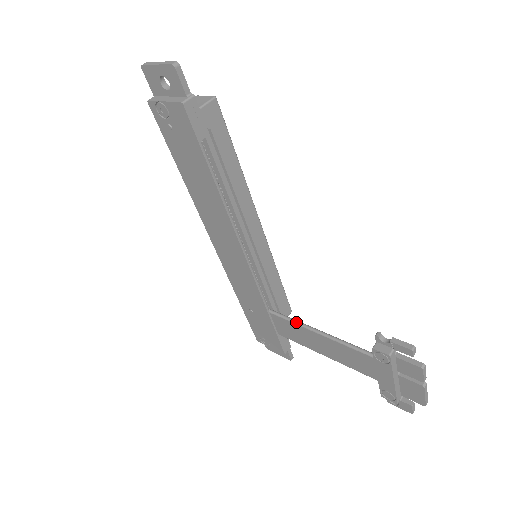
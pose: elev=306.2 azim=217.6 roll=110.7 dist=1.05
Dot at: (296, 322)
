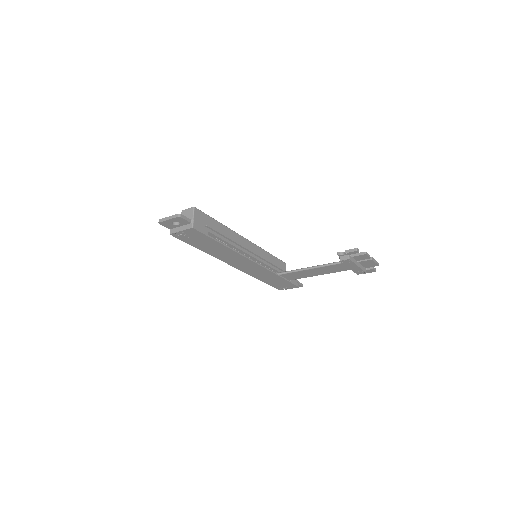
Dot at: (296, 271)
